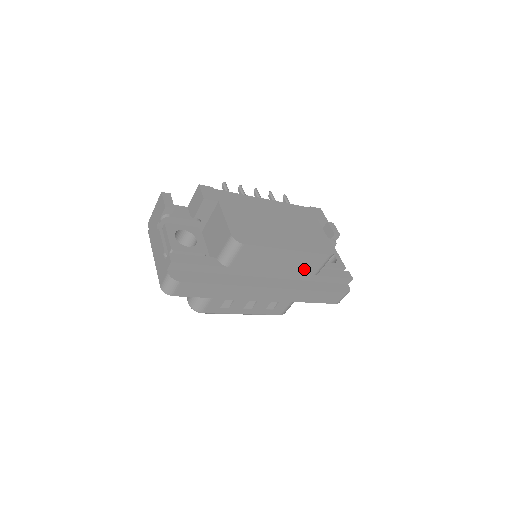
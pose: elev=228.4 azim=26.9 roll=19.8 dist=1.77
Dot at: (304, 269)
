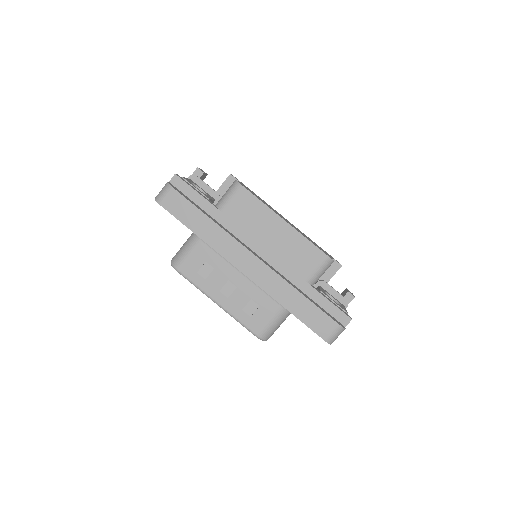
Dot at: (295, 263)
